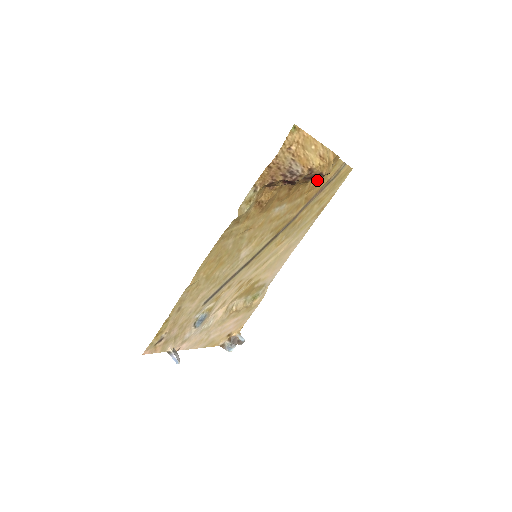
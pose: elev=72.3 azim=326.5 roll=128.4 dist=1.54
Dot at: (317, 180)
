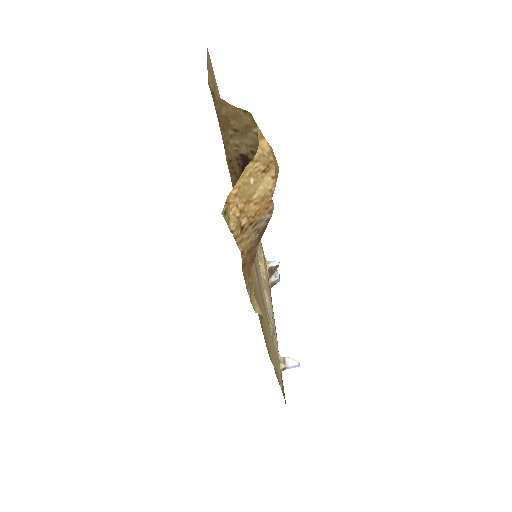
Dot at: occluded
